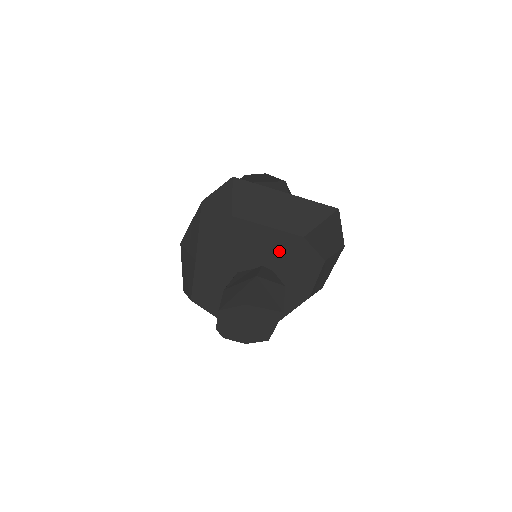
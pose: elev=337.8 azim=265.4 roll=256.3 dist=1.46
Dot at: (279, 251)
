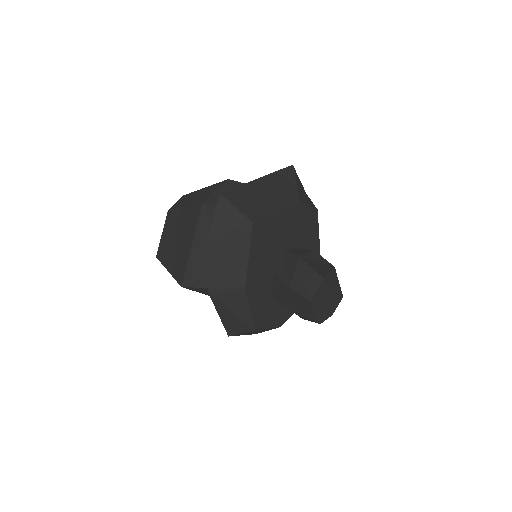
Dot at: (291, 227)
